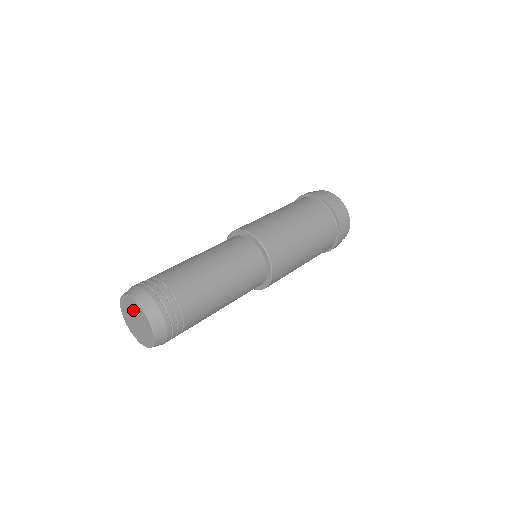
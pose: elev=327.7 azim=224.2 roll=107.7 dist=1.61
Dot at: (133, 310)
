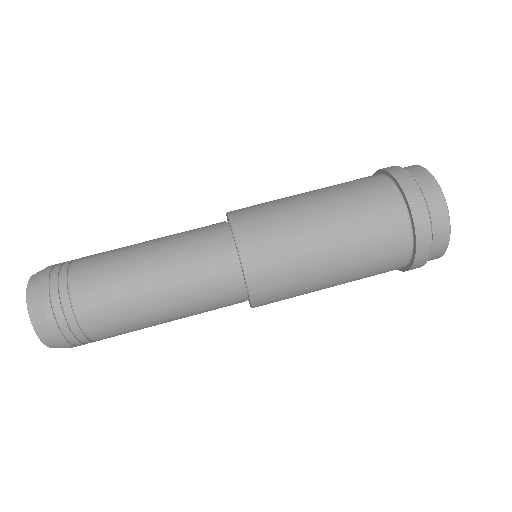
Dot at: occluded
